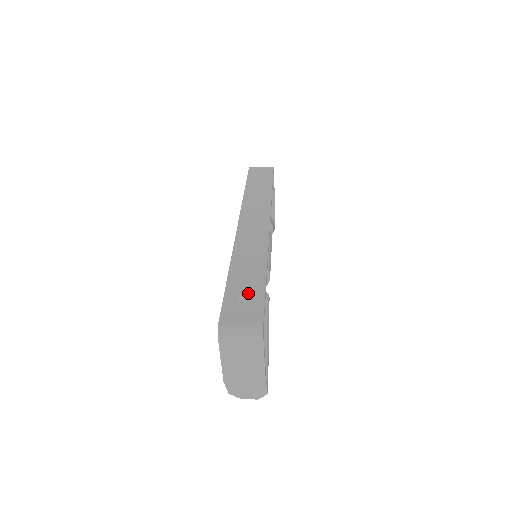
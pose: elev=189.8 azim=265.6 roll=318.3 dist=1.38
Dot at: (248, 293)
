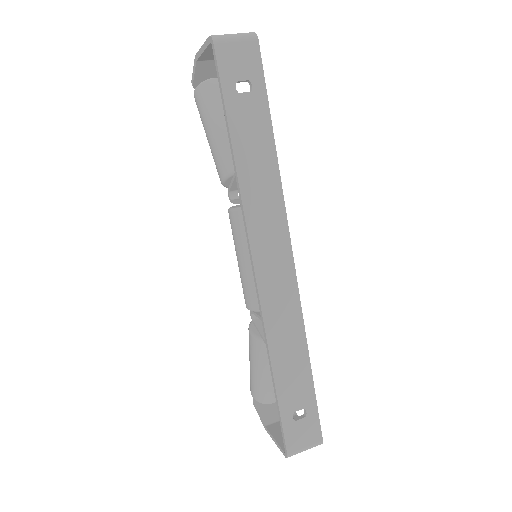
Dot at: (302, 406)
